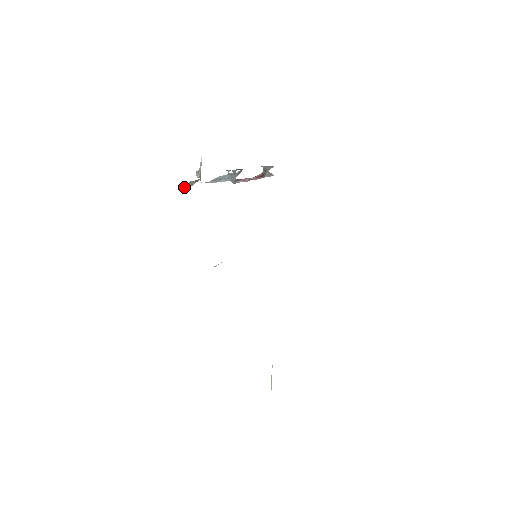
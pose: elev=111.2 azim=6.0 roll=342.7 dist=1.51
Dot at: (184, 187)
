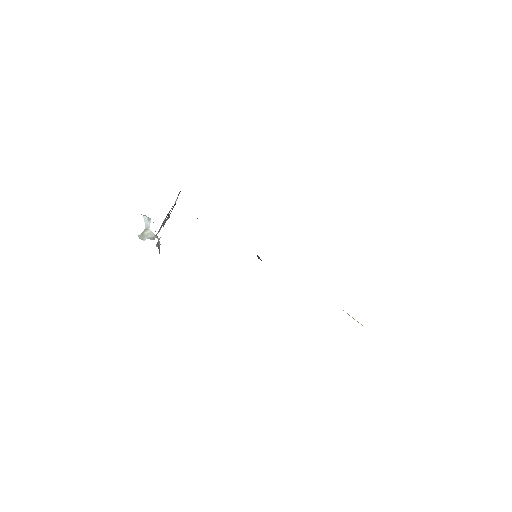
Dot at: occluded
